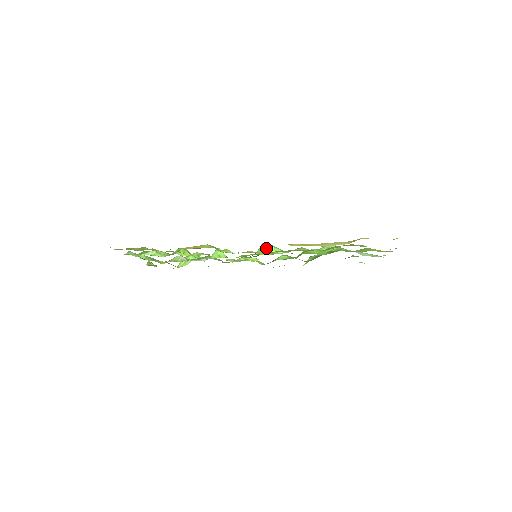
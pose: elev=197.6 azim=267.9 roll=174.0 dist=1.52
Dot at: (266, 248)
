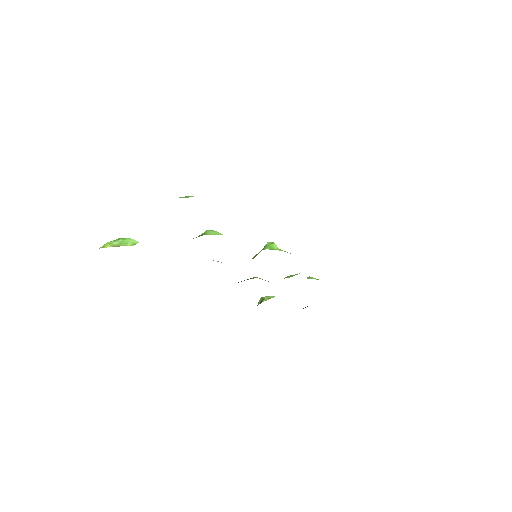
Dot at: occluded
